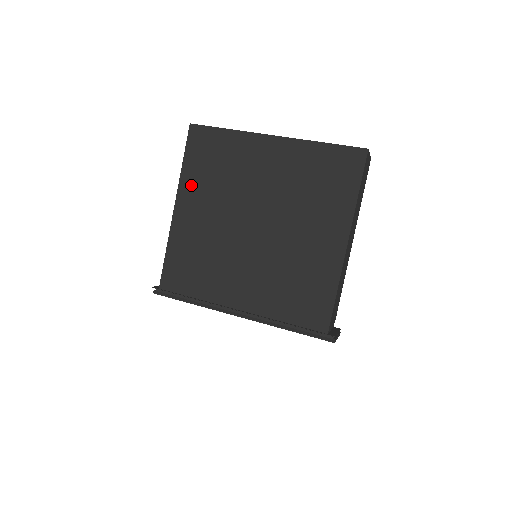
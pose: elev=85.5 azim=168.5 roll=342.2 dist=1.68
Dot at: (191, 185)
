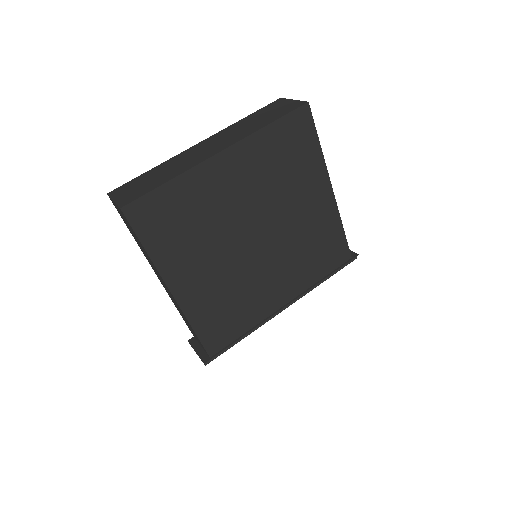
Dot at: (172, 261)
